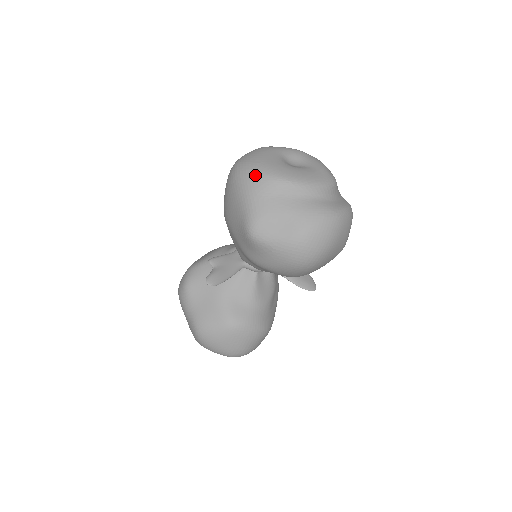
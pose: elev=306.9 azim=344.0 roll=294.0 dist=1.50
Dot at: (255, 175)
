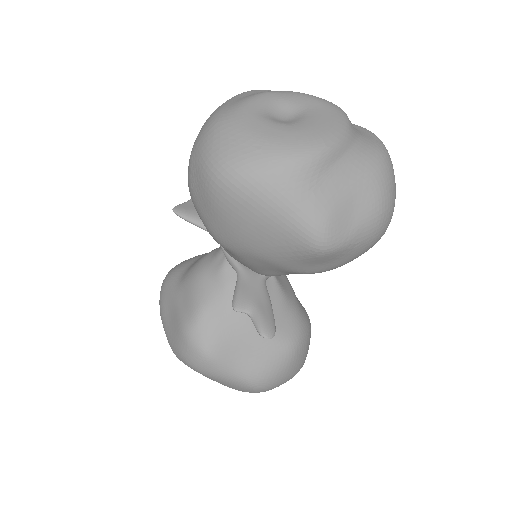
Dot at: (277, 169)
